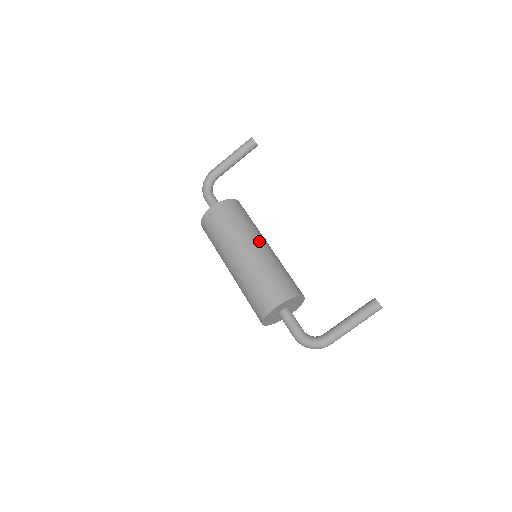
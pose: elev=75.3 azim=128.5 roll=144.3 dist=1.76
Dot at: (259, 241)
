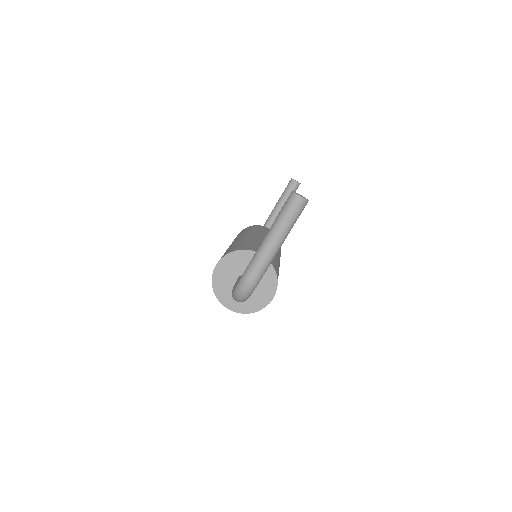
Dot at: (251, 234)
